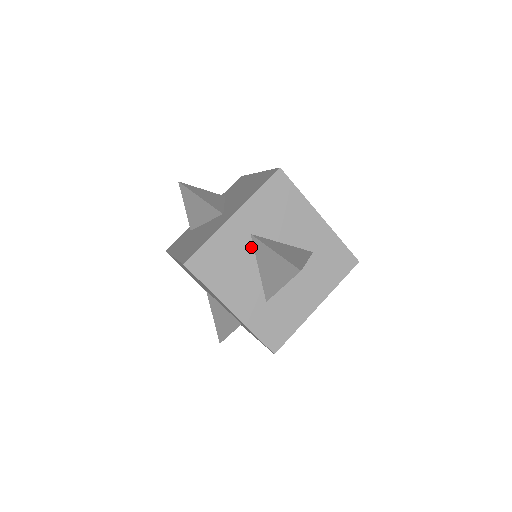
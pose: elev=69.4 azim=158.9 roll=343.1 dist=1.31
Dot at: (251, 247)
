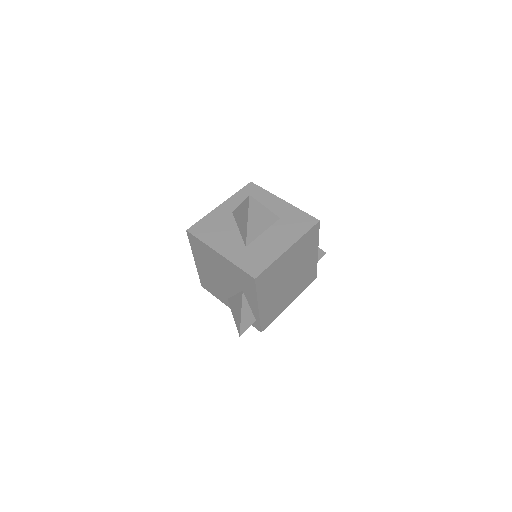
Dot at: (233, 219)
